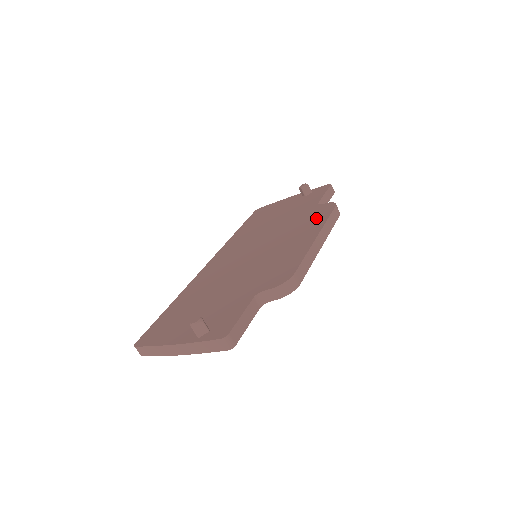
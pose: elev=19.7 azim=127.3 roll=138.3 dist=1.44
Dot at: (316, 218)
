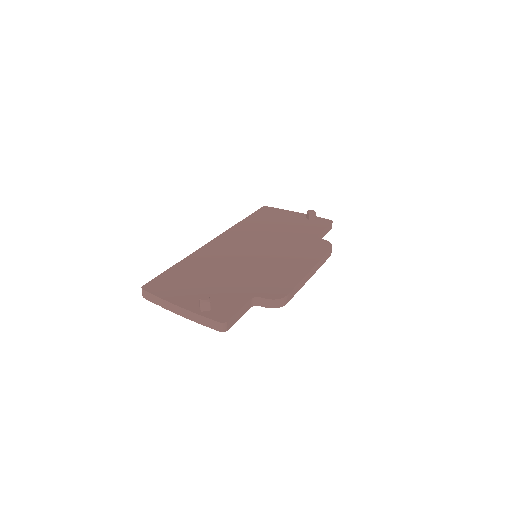
Dot at: (314, 250)
